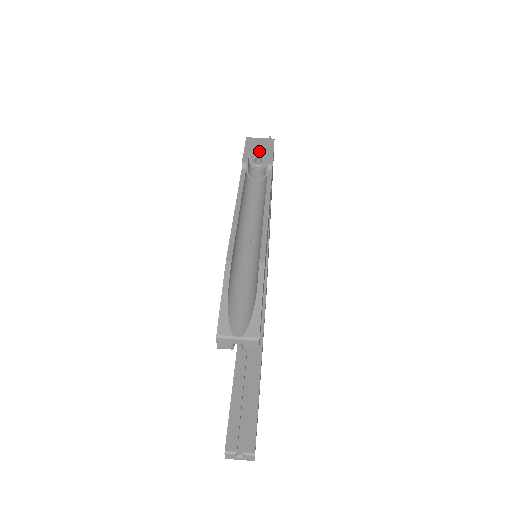
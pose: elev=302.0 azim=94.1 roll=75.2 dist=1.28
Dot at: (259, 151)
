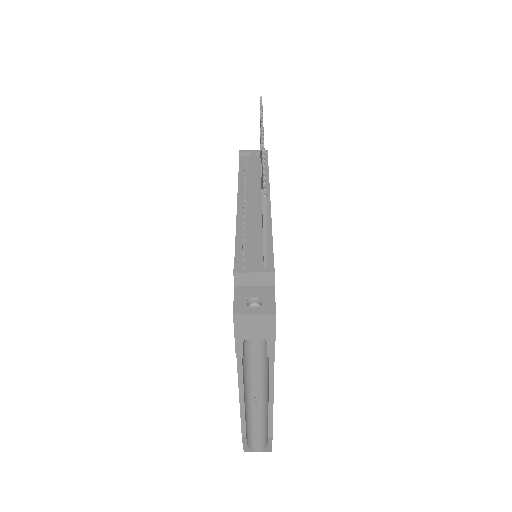
Dot at: occluded
